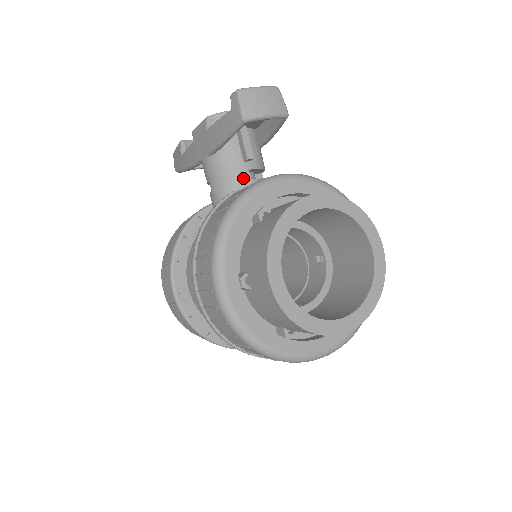
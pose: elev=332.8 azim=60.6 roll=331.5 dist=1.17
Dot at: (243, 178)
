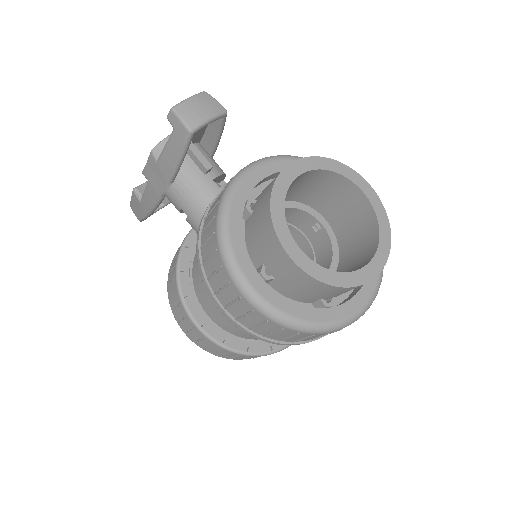
Dot at: (211, 189)
